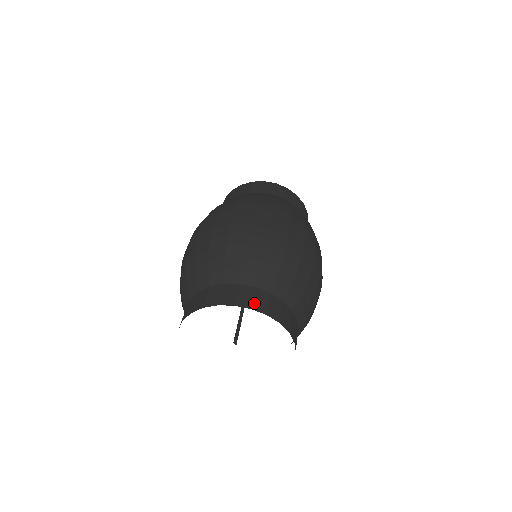
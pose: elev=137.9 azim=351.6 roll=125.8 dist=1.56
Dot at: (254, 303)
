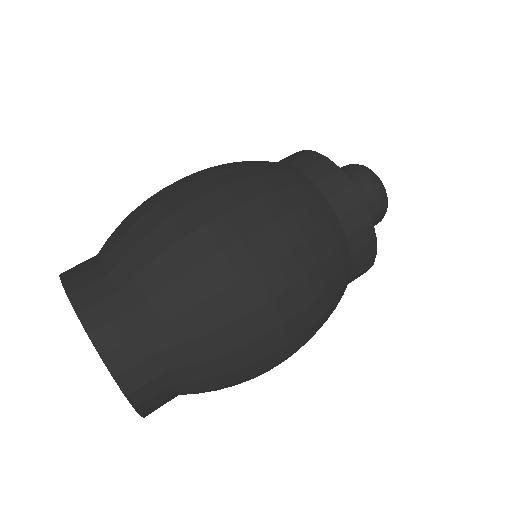
Dot at: (127, 374)
